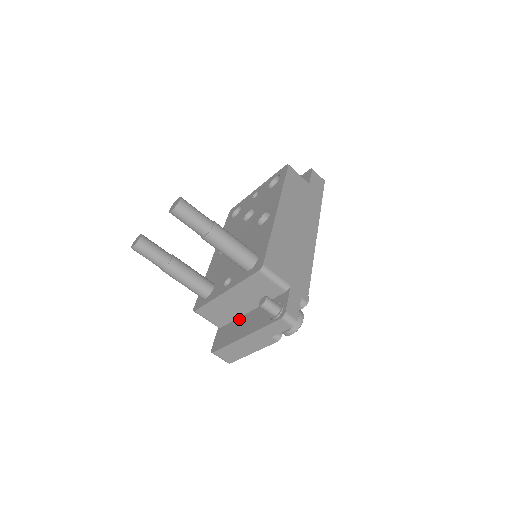
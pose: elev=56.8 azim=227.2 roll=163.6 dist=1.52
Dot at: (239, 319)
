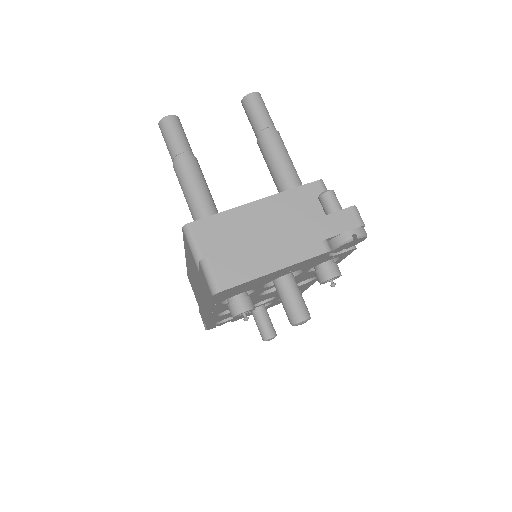
Dot at: occluded
